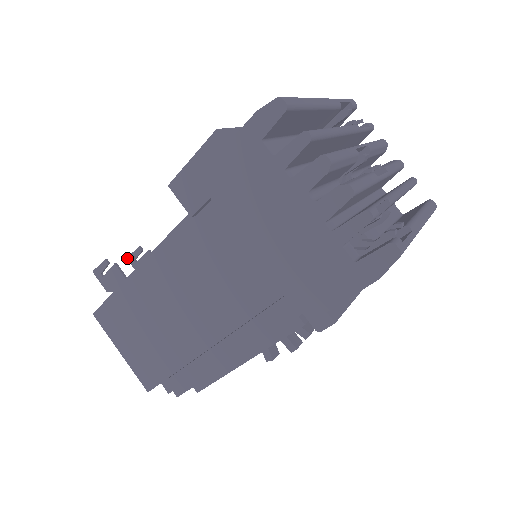
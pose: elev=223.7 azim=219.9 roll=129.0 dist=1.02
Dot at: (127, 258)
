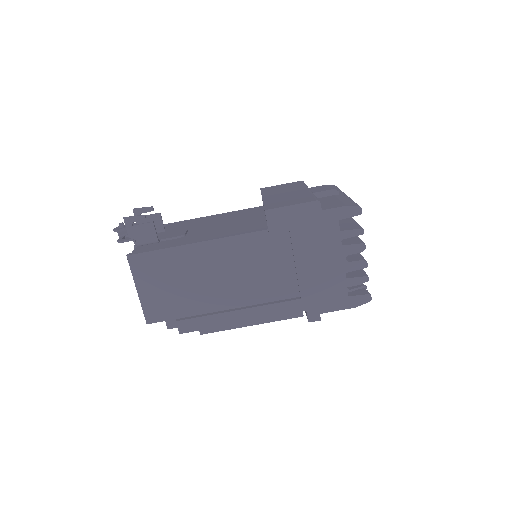
Dot at: (133, 209)
